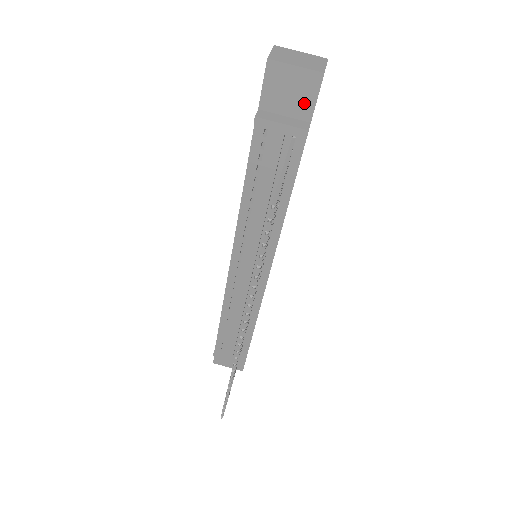
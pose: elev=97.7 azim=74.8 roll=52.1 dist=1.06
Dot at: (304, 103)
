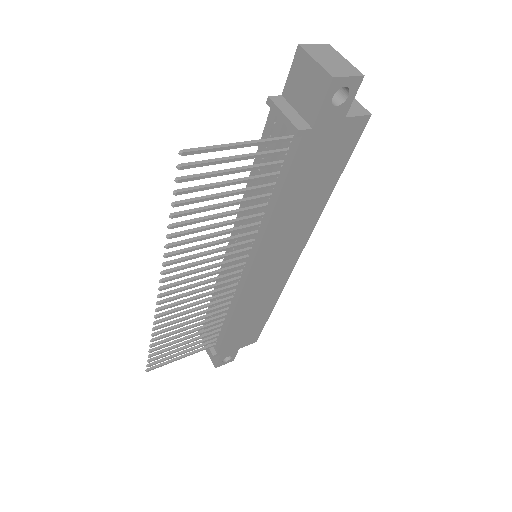
Dot at: (312, 104)
